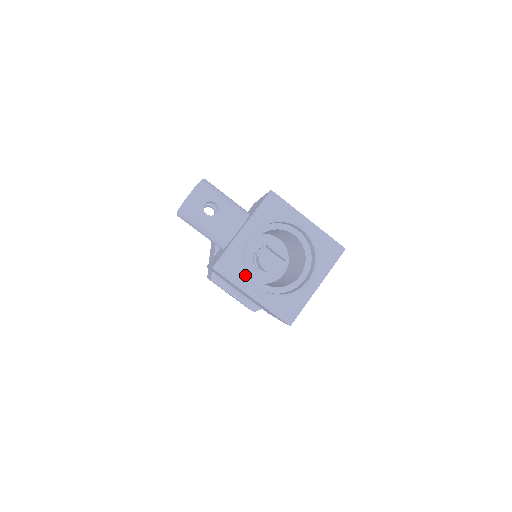
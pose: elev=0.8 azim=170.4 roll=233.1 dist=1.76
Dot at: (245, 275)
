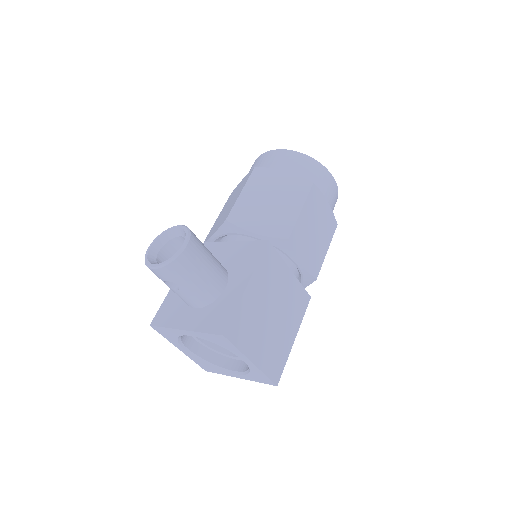
Dot at: (178, 342)
